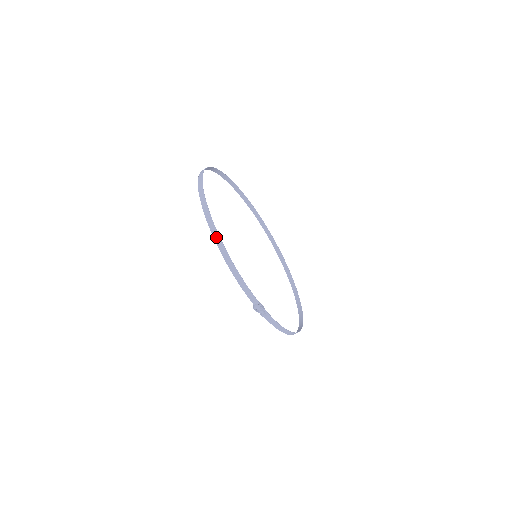
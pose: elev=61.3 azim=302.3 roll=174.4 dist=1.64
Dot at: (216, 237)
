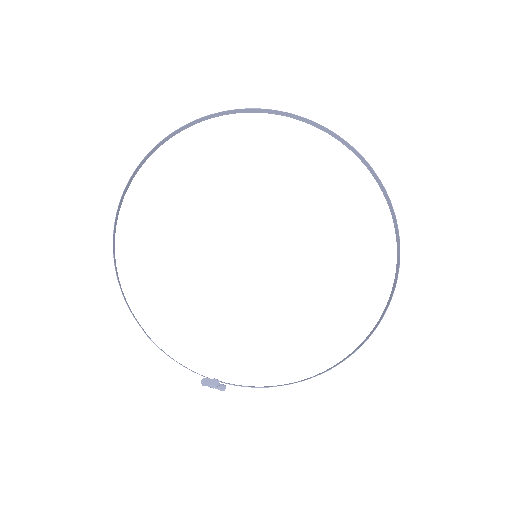
Dot at: (128, 305)
